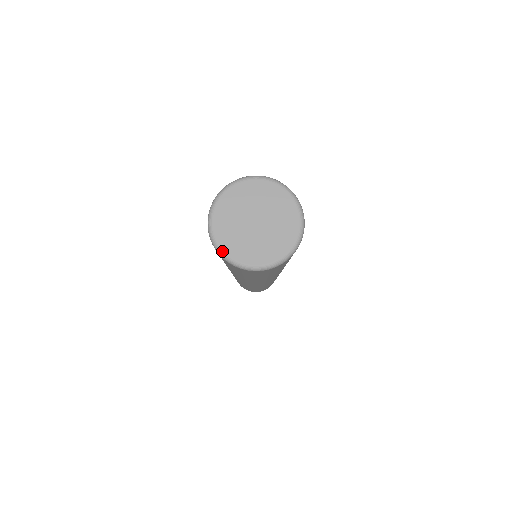
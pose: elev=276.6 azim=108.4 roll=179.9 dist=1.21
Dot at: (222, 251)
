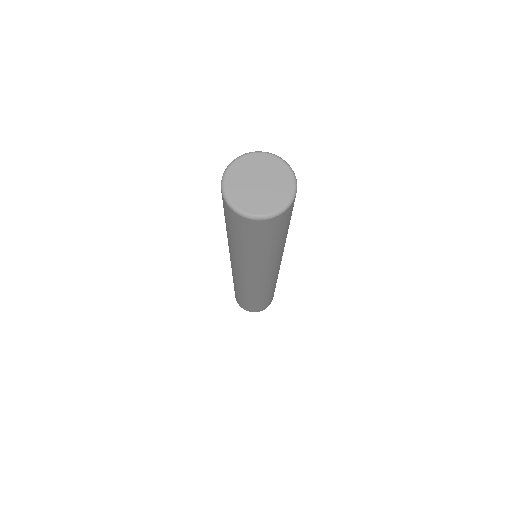
Dot at: (240, 210)
